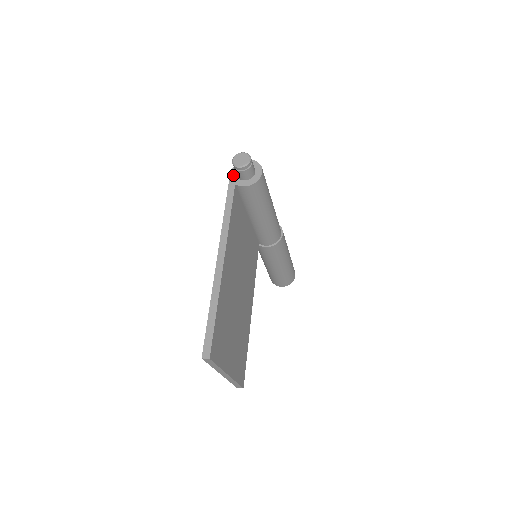
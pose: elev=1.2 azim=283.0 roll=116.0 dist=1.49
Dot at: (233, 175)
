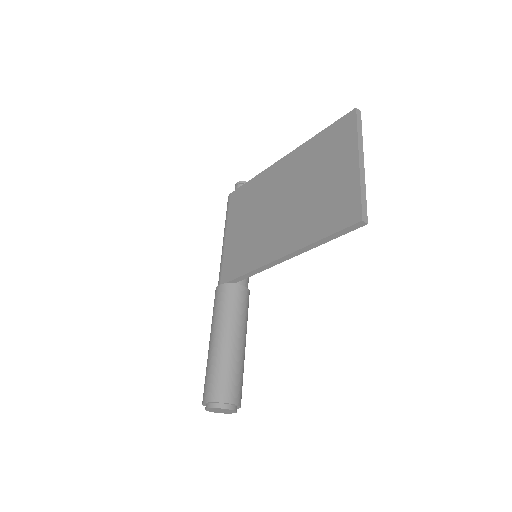
Dot at: occluded
